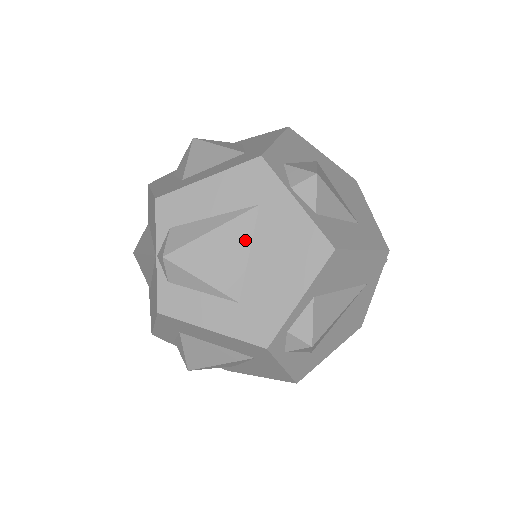
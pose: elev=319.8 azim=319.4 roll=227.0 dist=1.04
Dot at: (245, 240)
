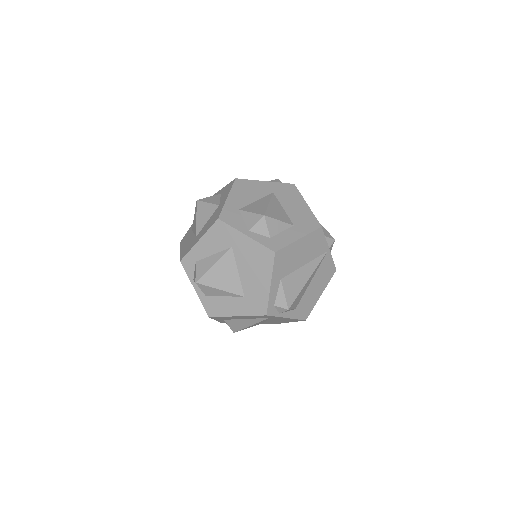
Dot at: occluded
